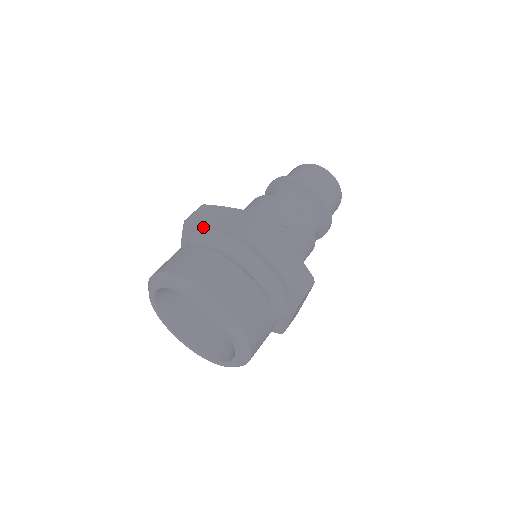
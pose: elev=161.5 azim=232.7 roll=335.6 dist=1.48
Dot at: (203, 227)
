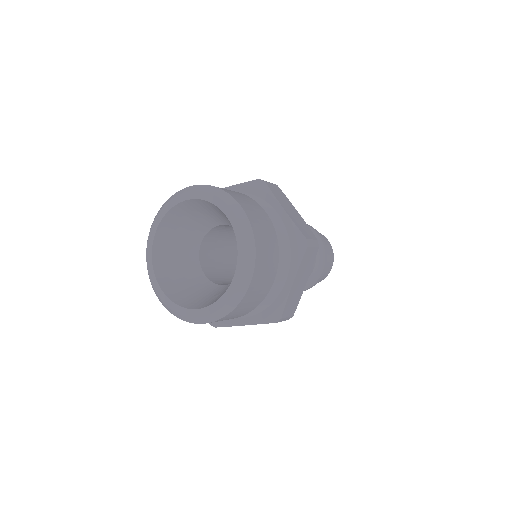
Dot at: occluded
